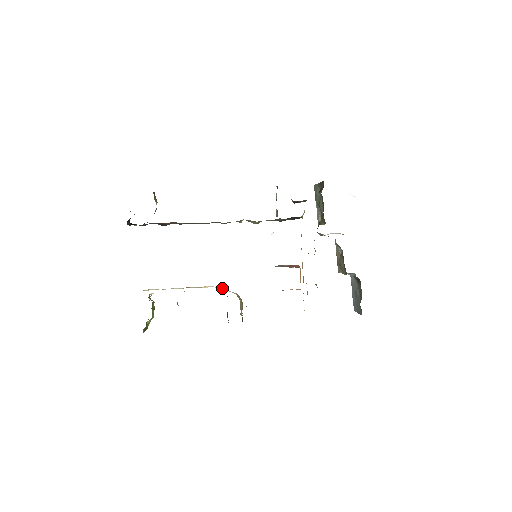
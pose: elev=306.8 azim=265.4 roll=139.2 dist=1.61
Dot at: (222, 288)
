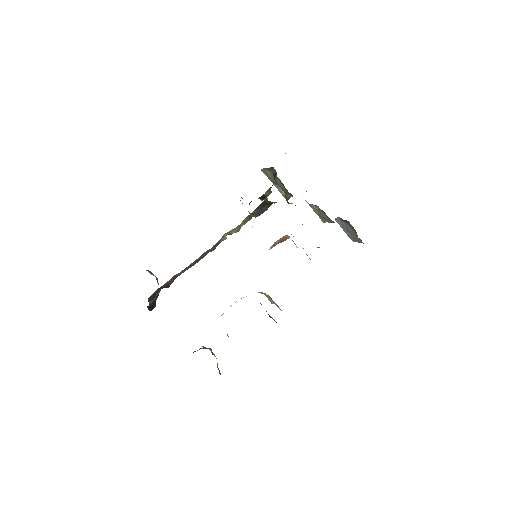
Dot at: (246, 296)
